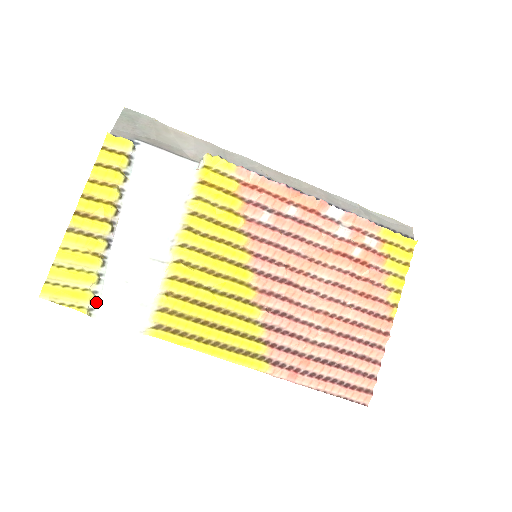
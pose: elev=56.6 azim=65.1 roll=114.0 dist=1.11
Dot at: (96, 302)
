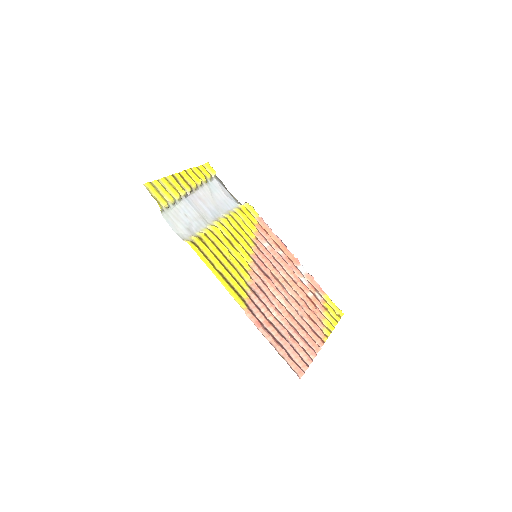
Dot at: (167, 210)
